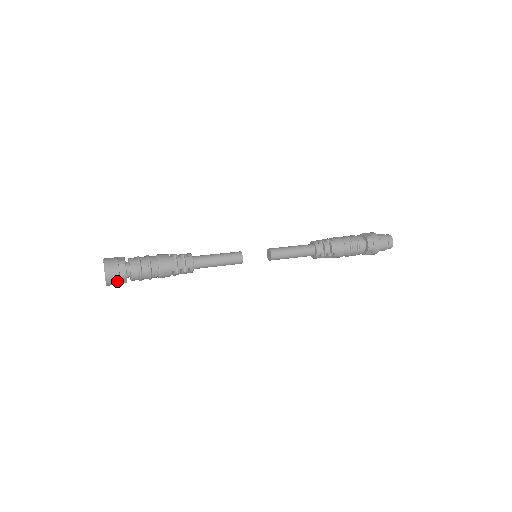
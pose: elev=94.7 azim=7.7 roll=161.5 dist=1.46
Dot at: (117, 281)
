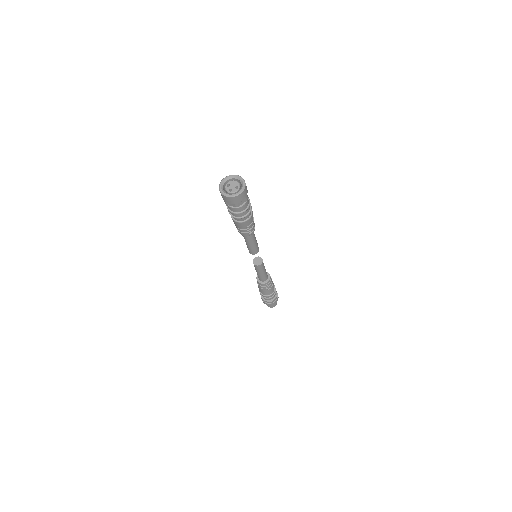
Dot at: (246, 188)
